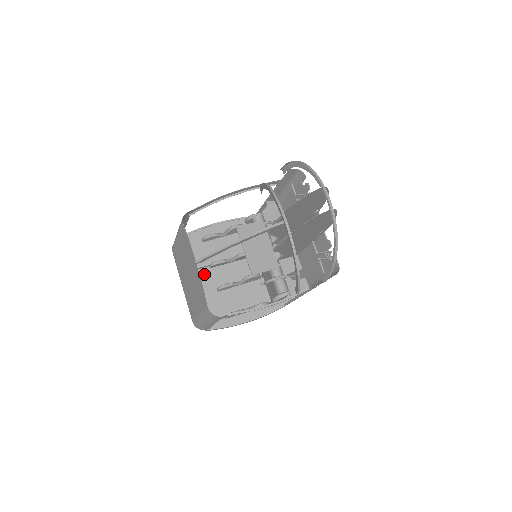
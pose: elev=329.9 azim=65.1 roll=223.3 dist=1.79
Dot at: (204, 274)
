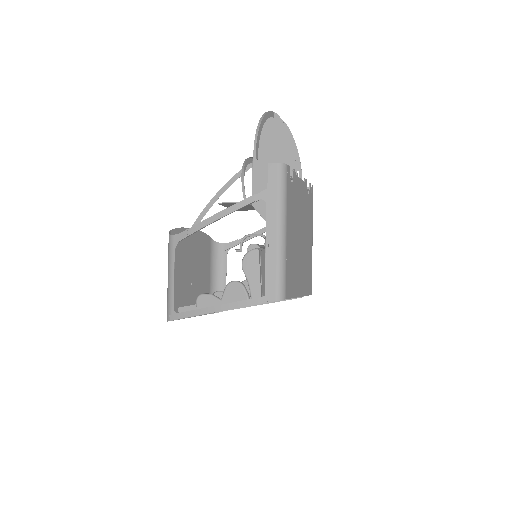
Dot at: occluded
